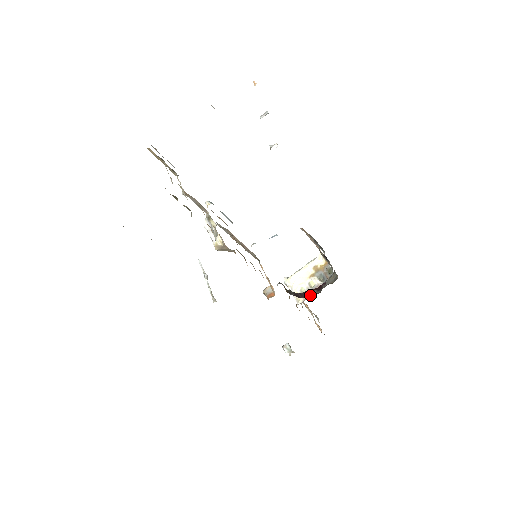
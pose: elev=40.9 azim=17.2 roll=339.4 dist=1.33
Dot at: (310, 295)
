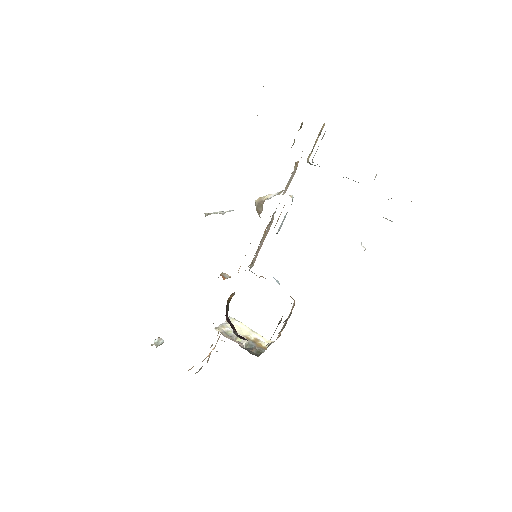
Dot at: (232, 326)
